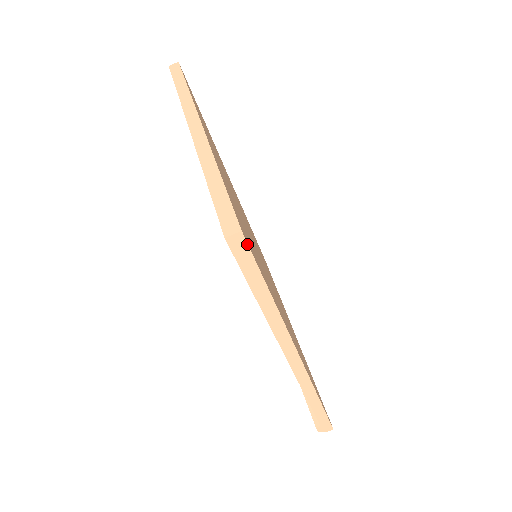
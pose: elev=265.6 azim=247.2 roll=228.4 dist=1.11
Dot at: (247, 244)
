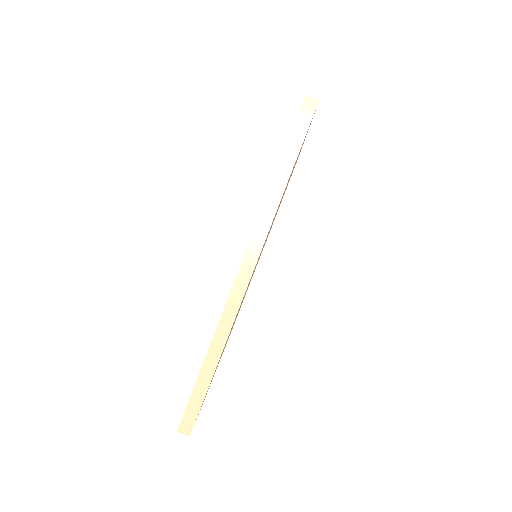
Dot at: occluded
